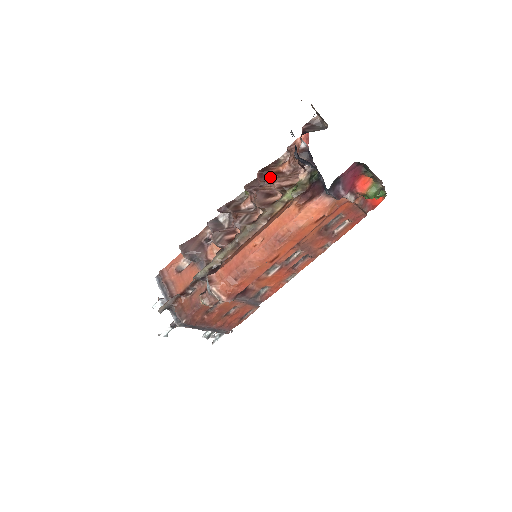
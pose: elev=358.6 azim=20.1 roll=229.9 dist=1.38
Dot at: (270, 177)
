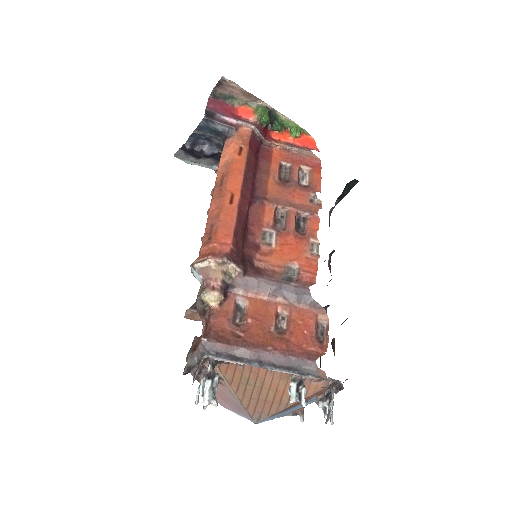
Dot at: occluded
